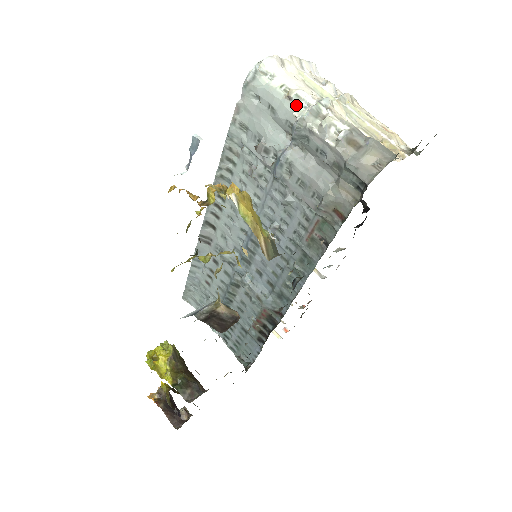
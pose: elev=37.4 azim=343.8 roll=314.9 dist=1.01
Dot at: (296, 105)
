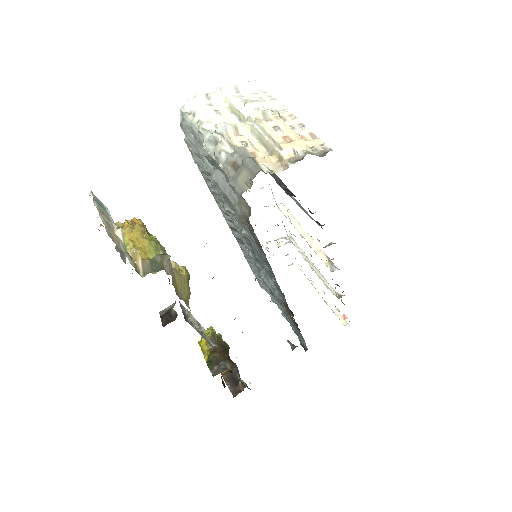
Dot at: (205, 137)
